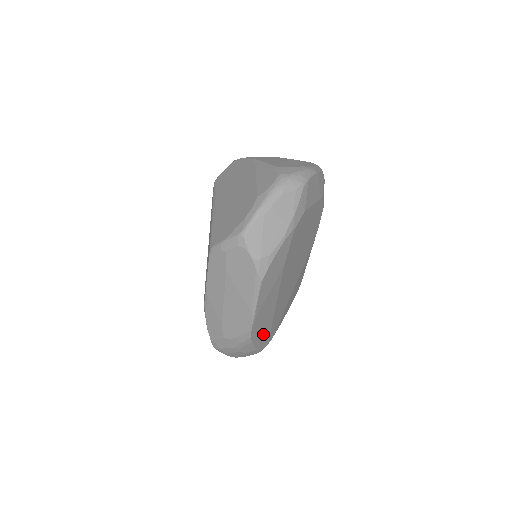
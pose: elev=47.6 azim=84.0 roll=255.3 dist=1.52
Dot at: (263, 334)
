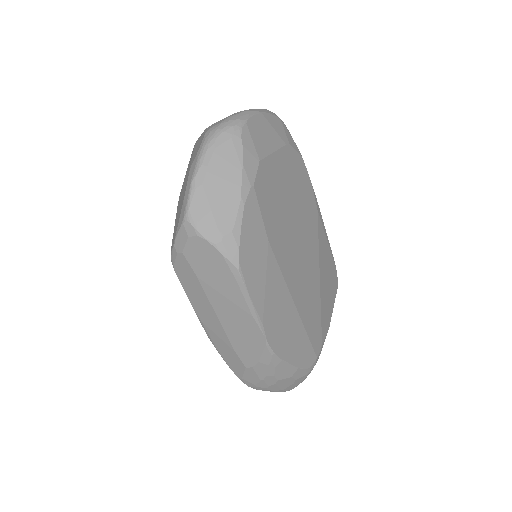
Dot at: (297, 345)
